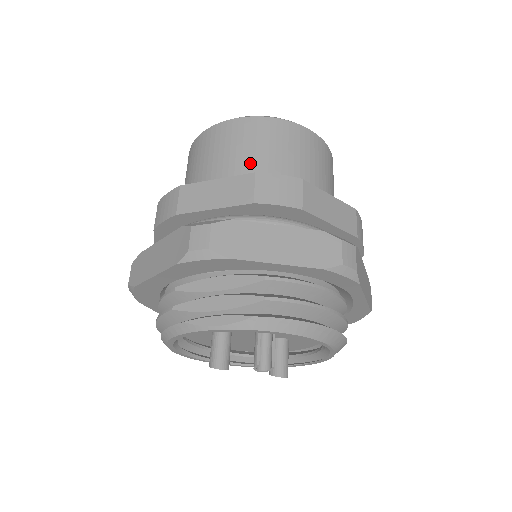
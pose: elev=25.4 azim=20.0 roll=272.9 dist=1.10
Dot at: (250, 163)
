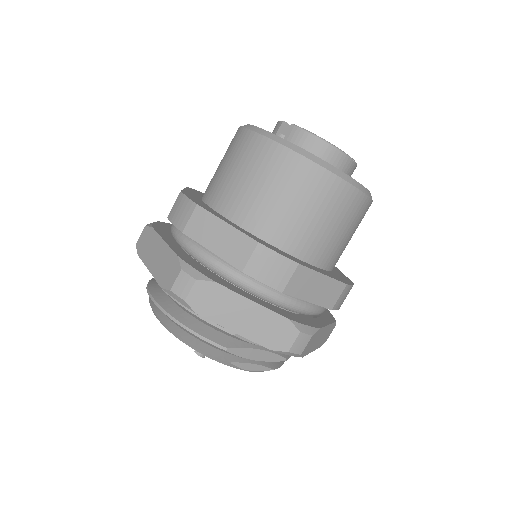
Dot at: (338, 244)
